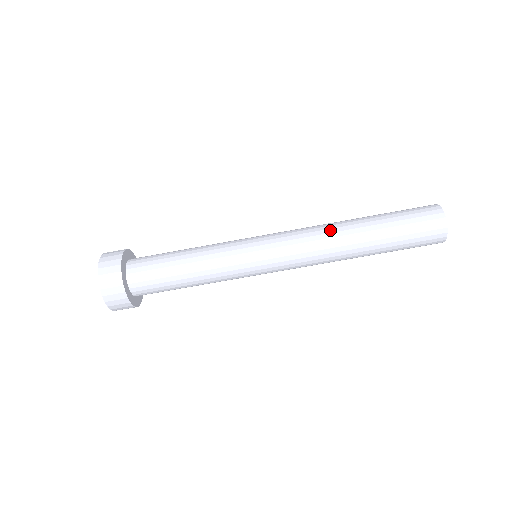
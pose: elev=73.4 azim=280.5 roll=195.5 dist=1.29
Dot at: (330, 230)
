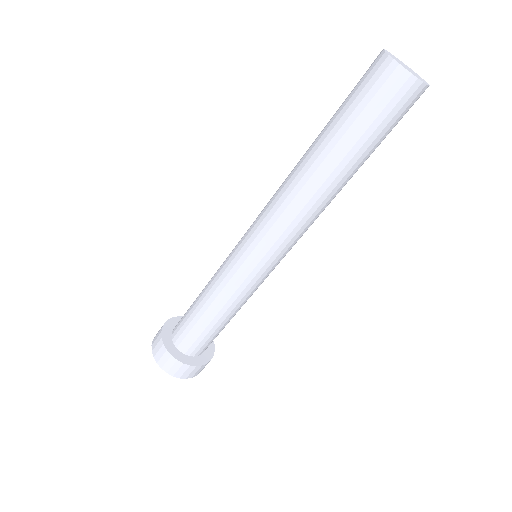
Dot at: (288, 176)
